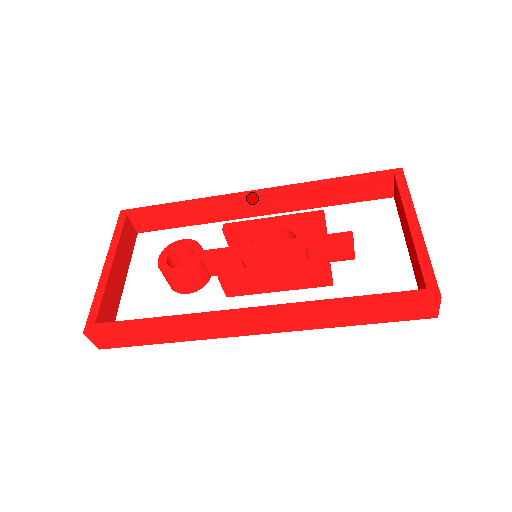
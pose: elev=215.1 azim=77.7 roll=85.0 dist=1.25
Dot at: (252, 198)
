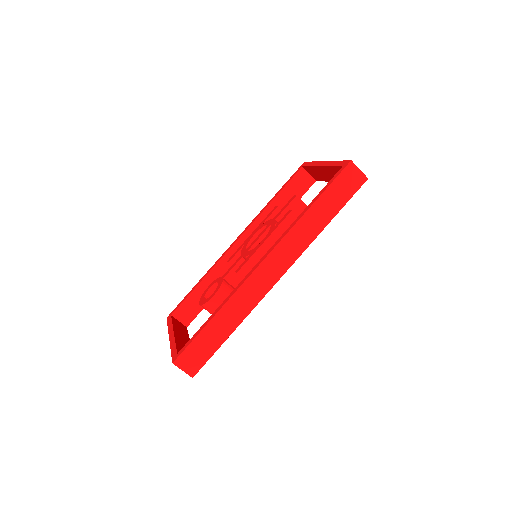
Dot at: (237, 243)
